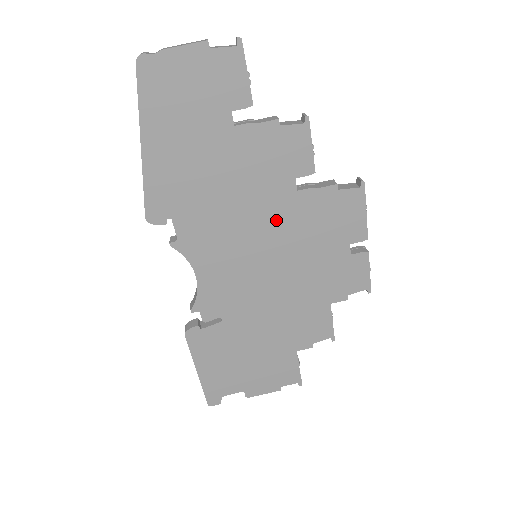
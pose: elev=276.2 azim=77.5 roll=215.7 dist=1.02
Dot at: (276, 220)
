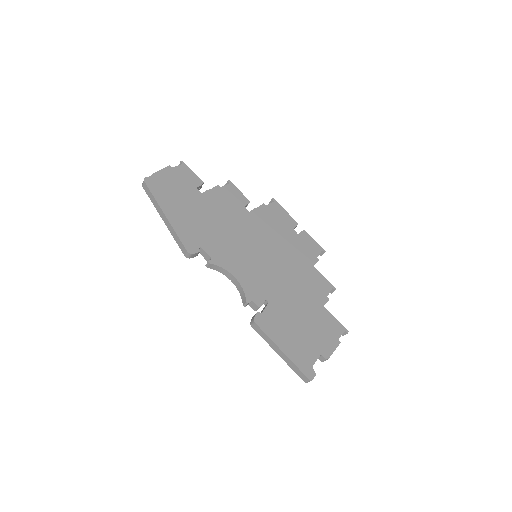
Dot at: (251, 230)
